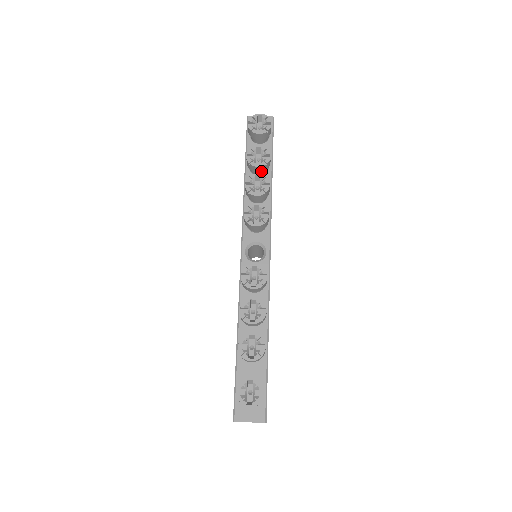
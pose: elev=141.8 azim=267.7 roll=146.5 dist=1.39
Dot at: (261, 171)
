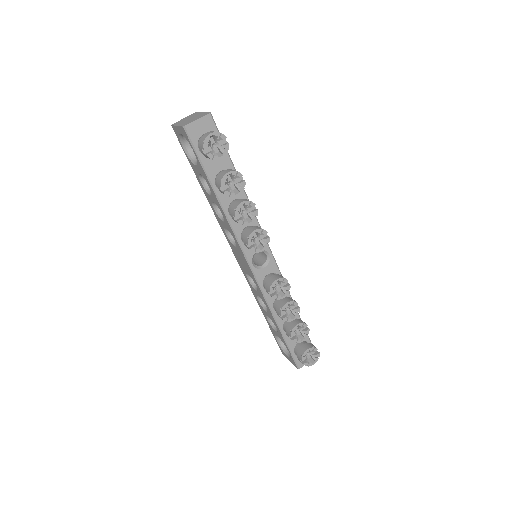
Dot at: occluded
